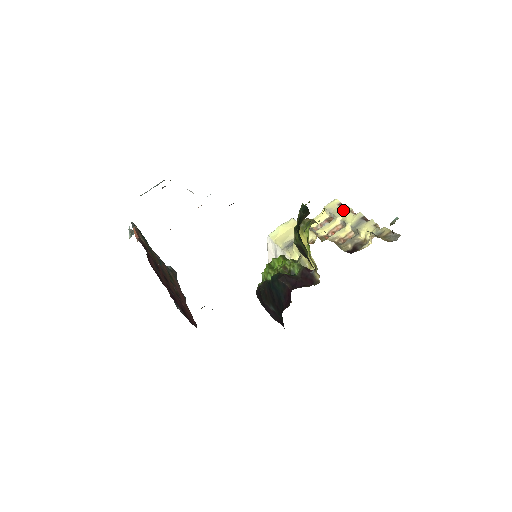
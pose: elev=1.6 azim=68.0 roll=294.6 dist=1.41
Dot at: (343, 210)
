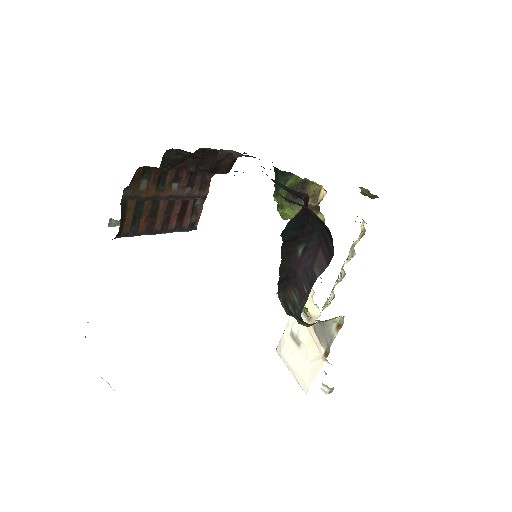
Dot at: occluded
